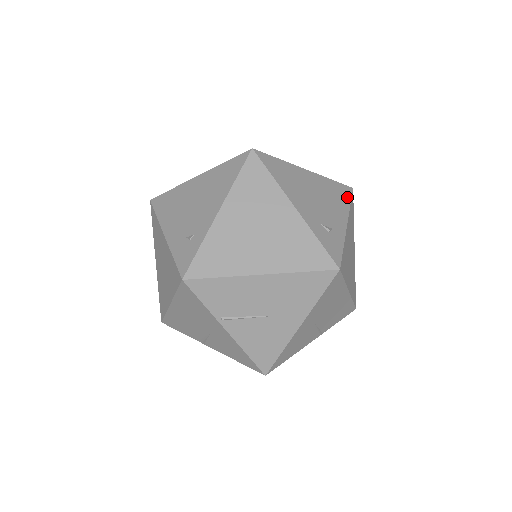
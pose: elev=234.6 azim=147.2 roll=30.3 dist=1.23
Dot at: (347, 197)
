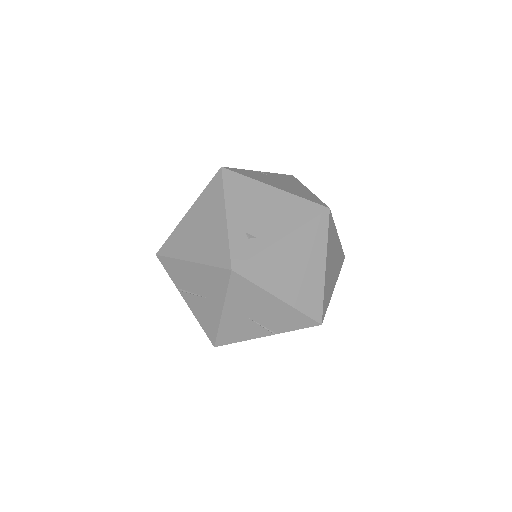
Dot at: (310, 215)
